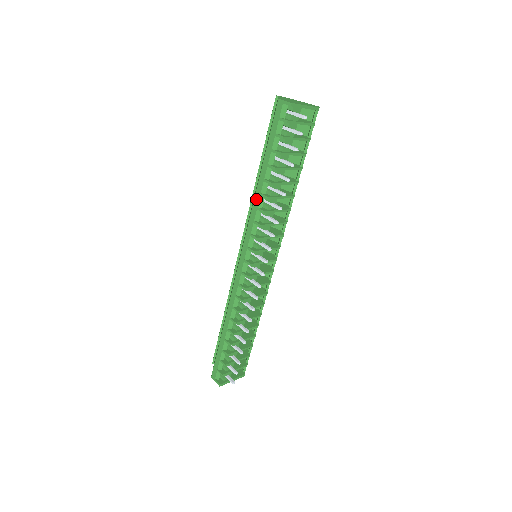
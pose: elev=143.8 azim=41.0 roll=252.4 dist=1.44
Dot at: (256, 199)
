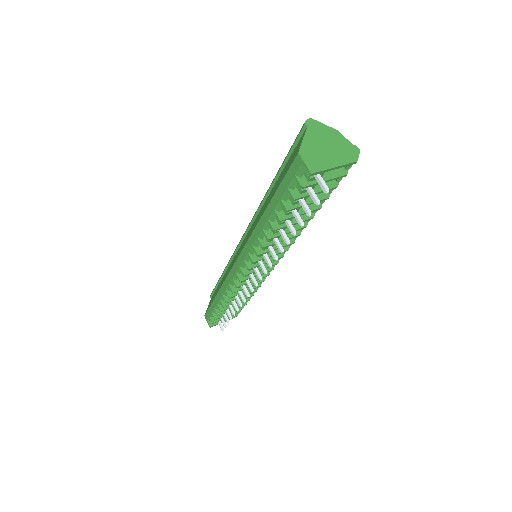
Dot at: (257, 229)
